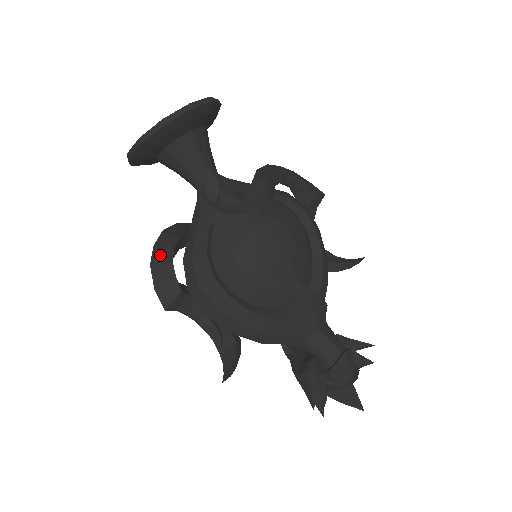
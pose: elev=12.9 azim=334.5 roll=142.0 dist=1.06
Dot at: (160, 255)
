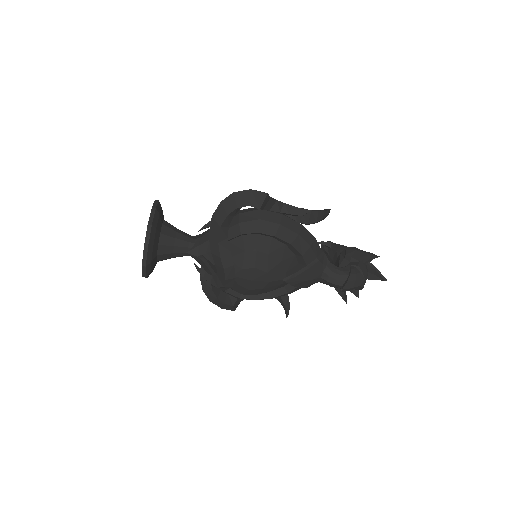
Dot at: (209, 296)
